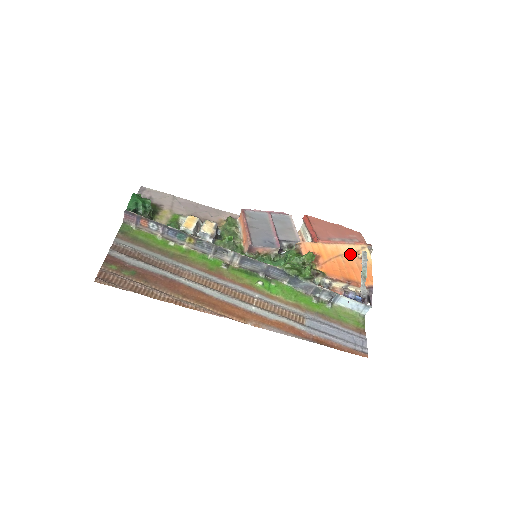
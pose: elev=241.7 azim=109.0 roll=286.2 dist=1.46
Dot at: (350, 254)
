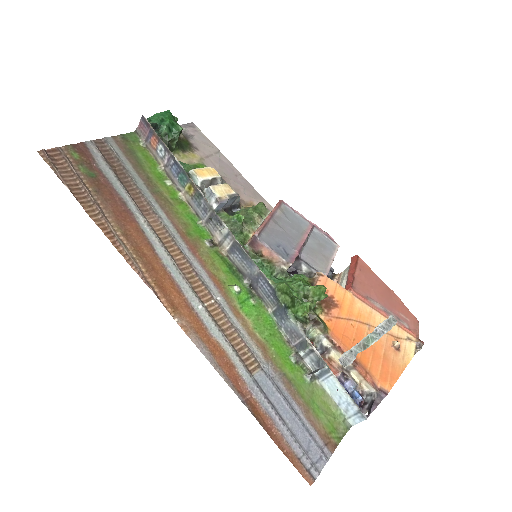
Dot at: occluded
